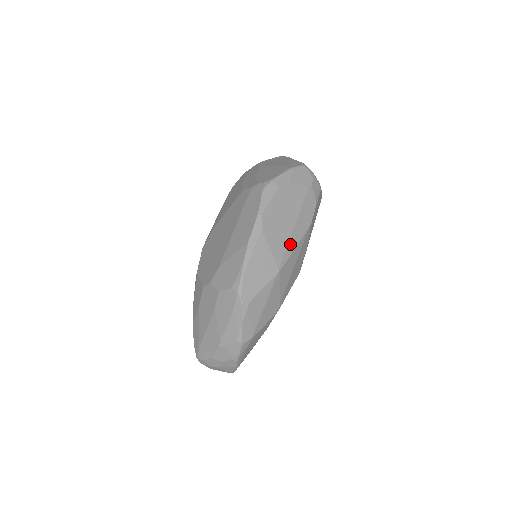
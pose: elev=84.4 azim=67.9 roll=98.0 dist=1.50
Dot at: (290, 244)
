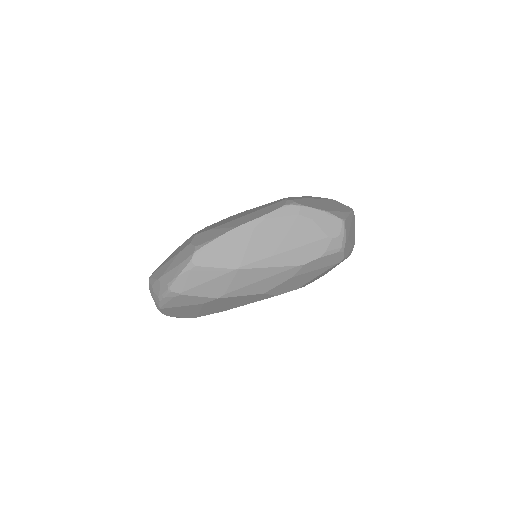
Dot at: (268, 260)
